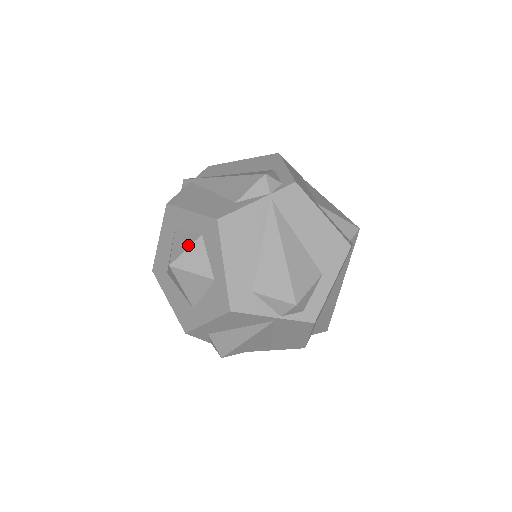
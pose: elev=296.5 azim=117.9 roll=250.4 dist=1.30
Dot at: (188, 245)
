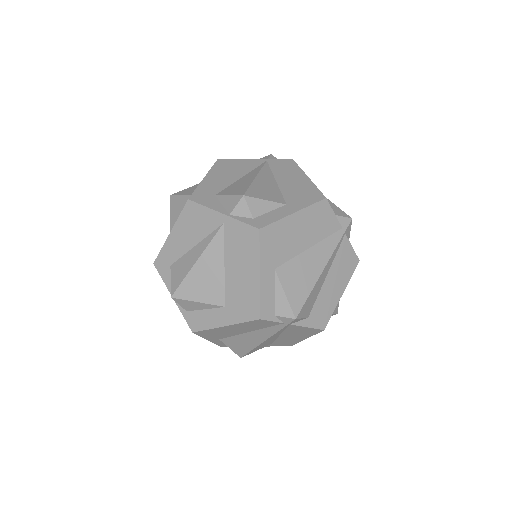
Dot at: occluded
